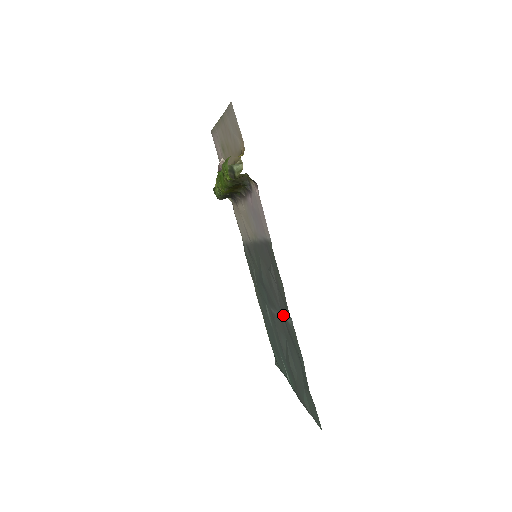
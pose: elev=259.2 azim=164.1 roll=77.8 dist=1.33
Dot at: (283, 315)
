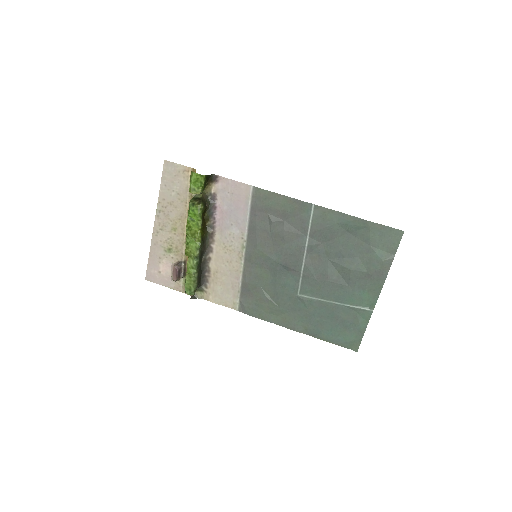
Dot at: (307, 231)
